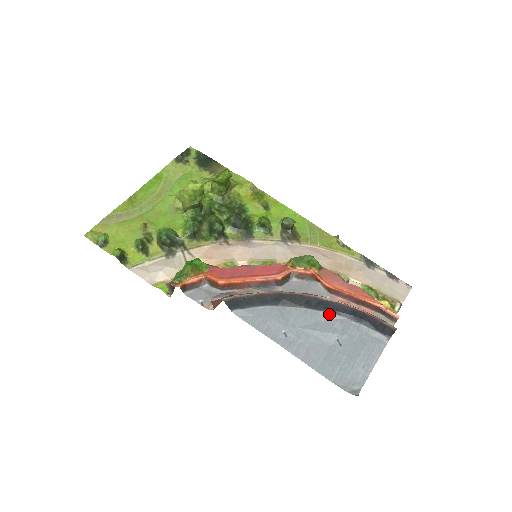
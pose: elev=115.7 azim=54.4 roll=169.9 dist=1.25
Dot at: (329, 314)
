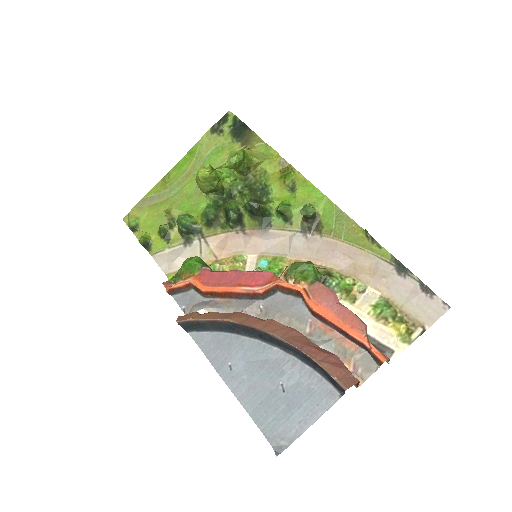
Dot at: (283, 352)
